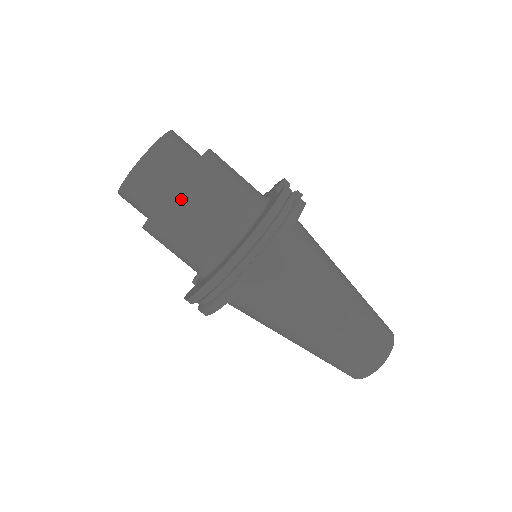
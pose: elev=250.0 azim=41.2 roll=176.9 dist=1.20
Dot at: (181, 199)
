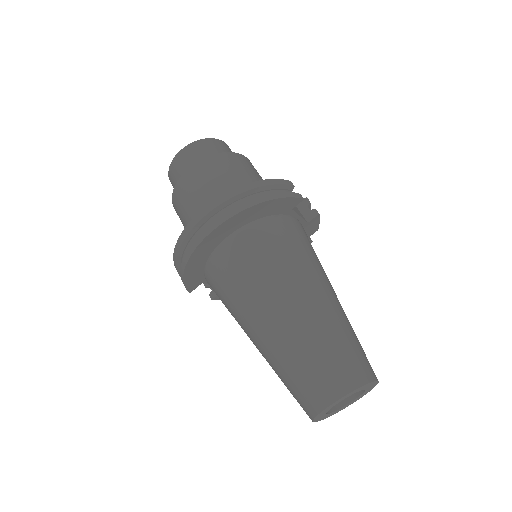
Dot at: (199, 171)
